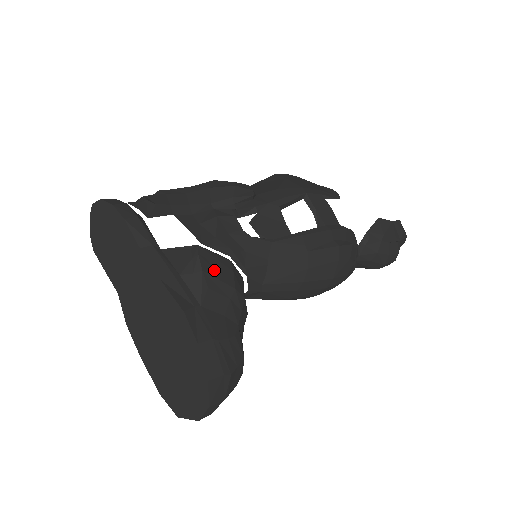
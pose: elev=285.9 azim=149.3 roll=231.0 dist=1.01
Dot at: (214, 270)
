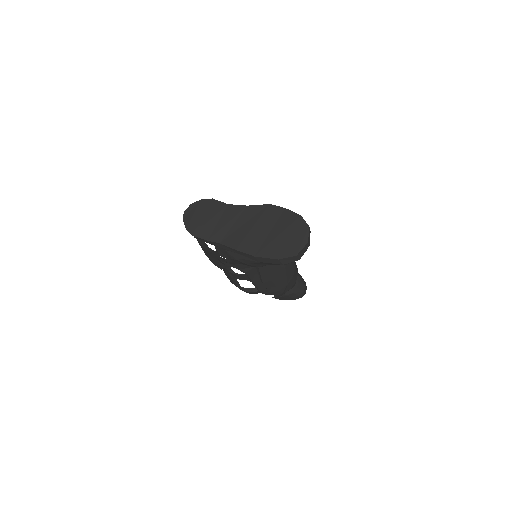
Dot at: occluded
